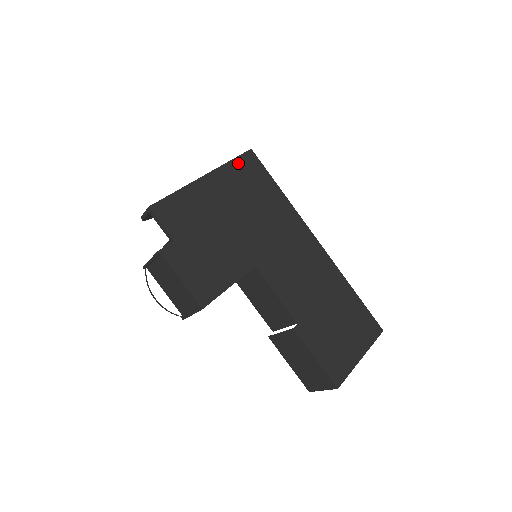
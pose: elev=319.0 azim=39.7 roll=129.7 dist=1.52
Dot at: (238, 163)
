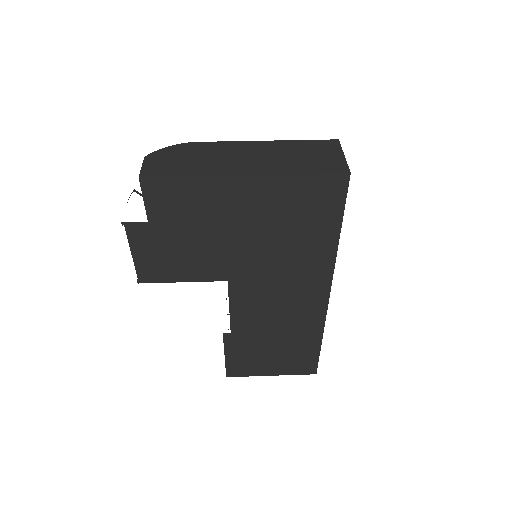
Dot at: (310, 181)
